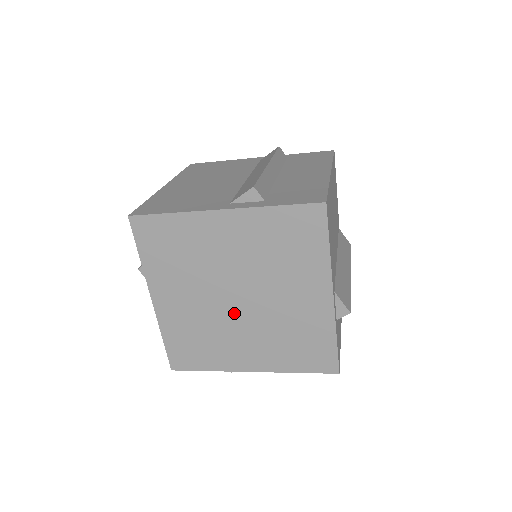
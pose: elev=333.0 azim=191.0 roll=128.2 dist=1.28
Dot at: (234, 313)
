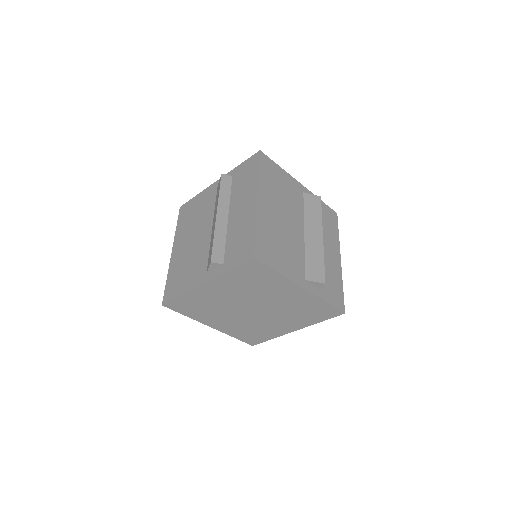
Dot at: (258, 315)
